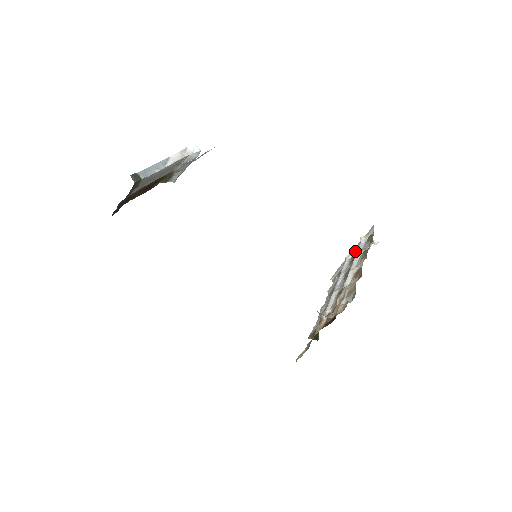
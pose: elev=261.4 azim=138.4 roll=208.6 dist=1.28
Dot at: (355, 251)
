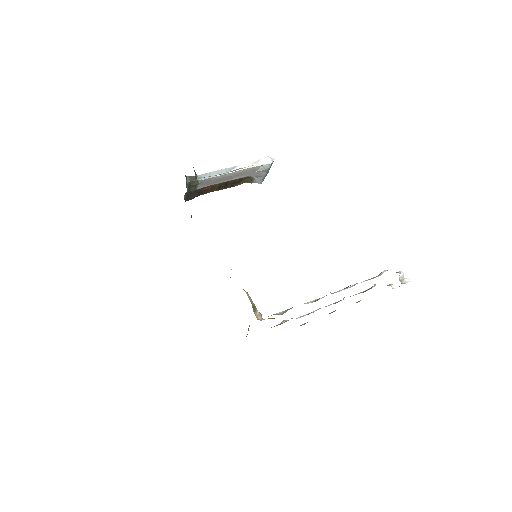
Dot at: occluded
